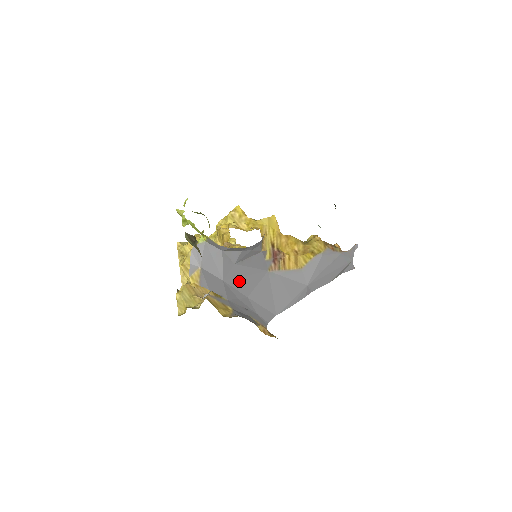
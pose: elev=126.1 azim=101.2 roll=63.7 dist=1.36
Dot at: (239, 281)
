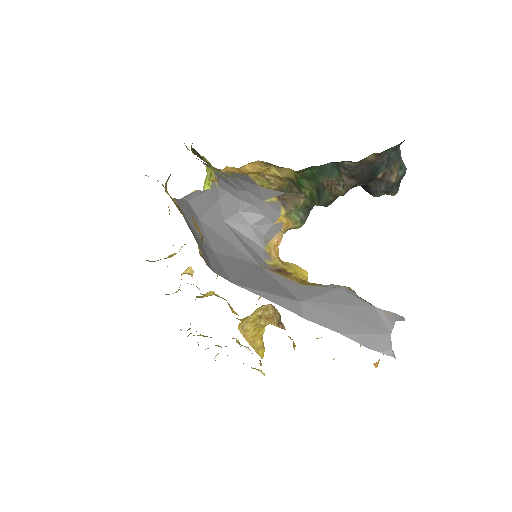
Dot at: (216, 236)
